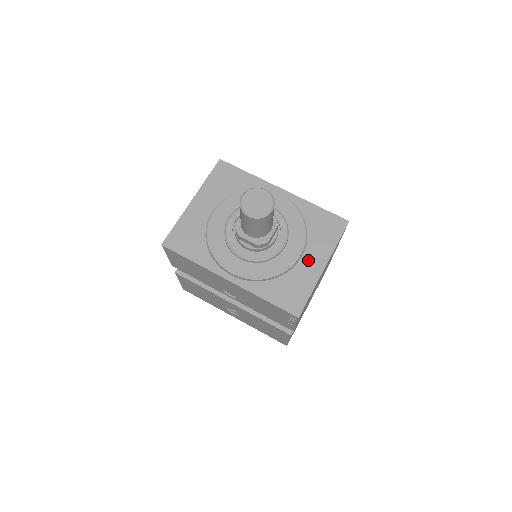
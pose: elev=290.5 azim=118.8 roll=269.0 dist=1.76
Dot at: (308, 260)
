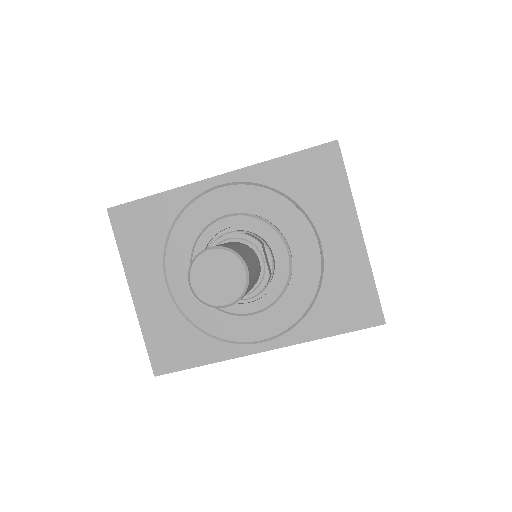
Dot at: (333, 242)
